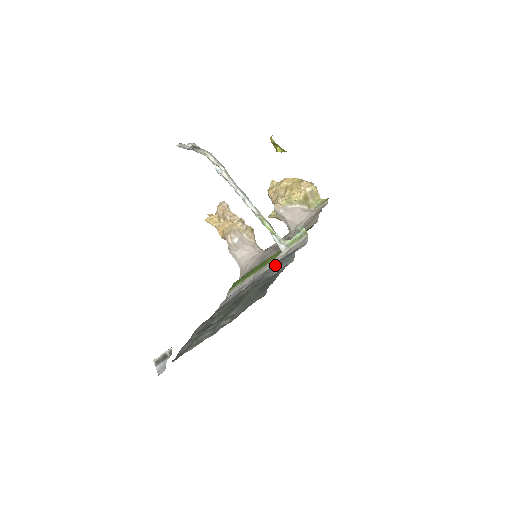
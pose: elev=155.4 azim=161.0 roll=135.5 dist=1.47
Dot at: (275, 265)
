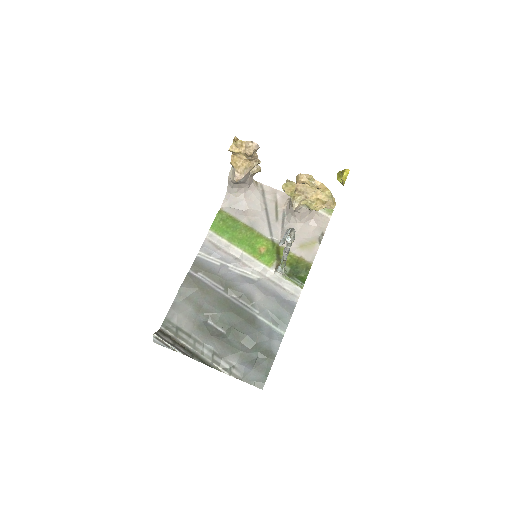
Dot at: (270, 313)
